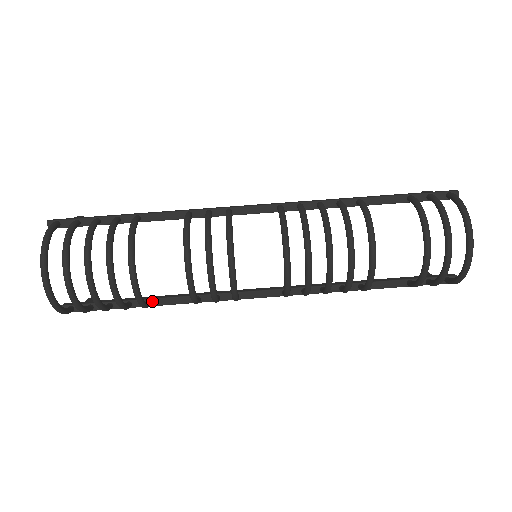
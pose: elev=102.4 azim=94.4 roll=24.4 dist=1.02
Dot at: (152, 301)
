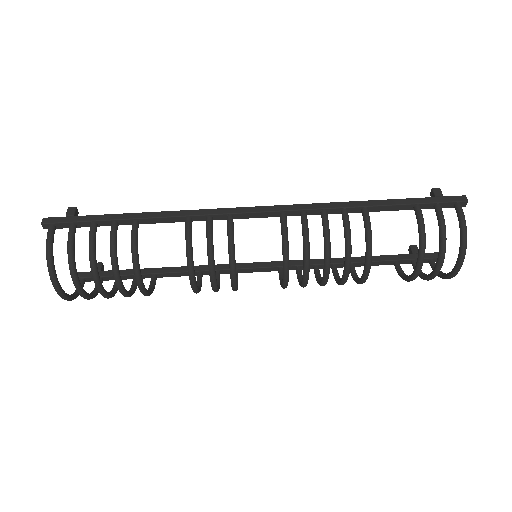
Dot at: (157, 275)
